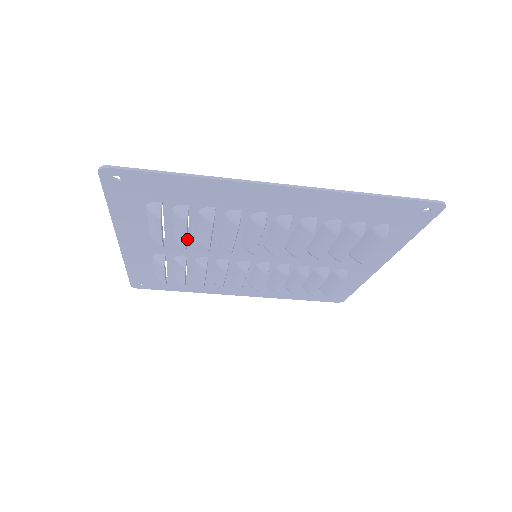
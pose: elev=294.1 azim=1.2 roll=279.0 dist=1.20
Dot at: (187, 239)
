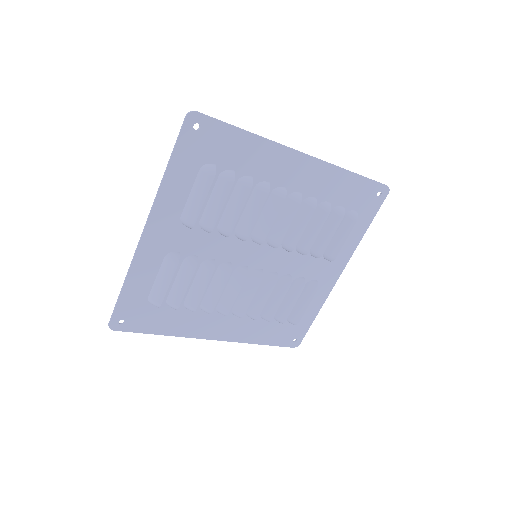
Dot at: occluded
